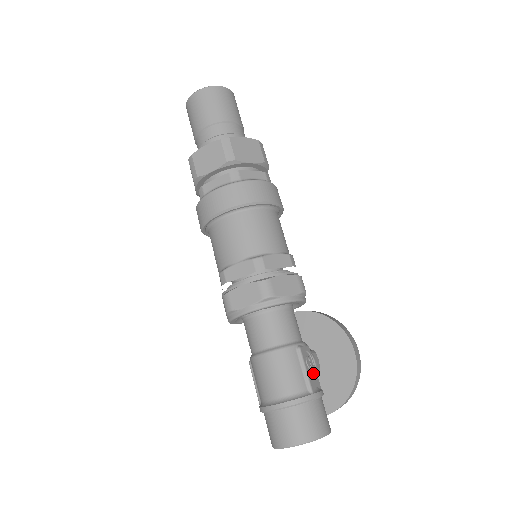
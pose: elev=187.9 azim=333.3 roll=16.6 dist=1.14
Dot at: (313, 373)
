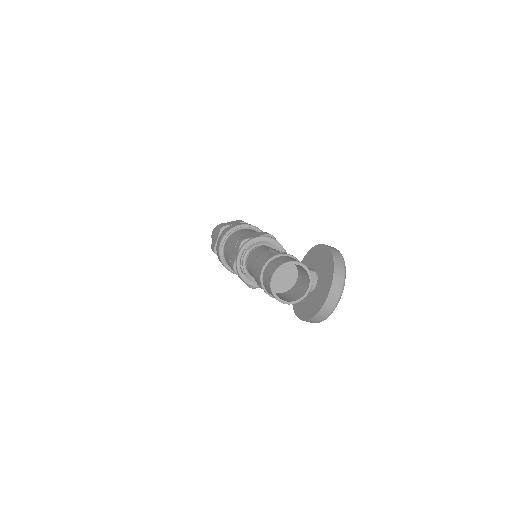
Dot at: occluded
